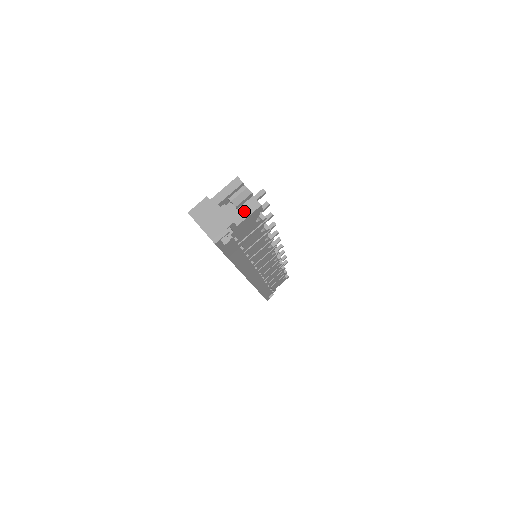
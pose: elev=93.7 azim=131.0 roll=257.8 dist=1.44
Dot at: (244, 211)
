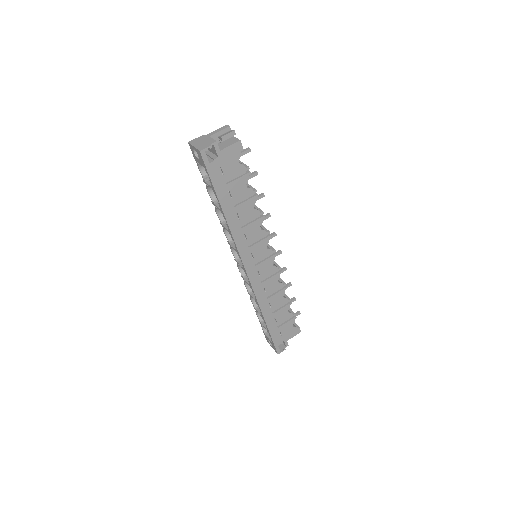
Dot at: (228, 144)
